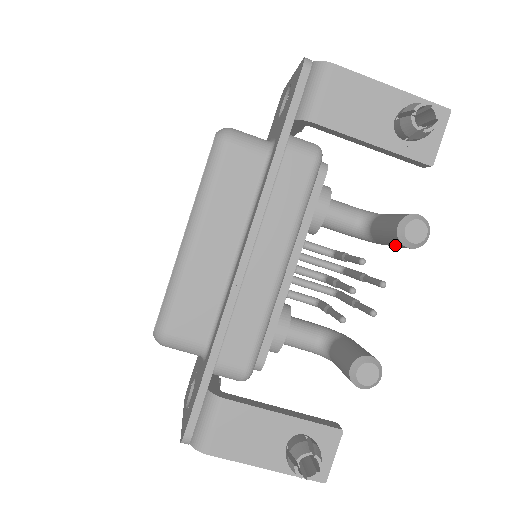
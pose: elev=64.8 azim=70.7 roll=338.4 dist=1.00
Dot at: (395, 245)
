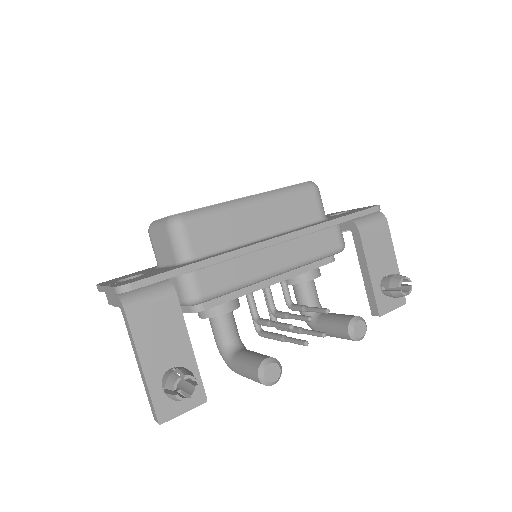
Dot at: (337, 329)
